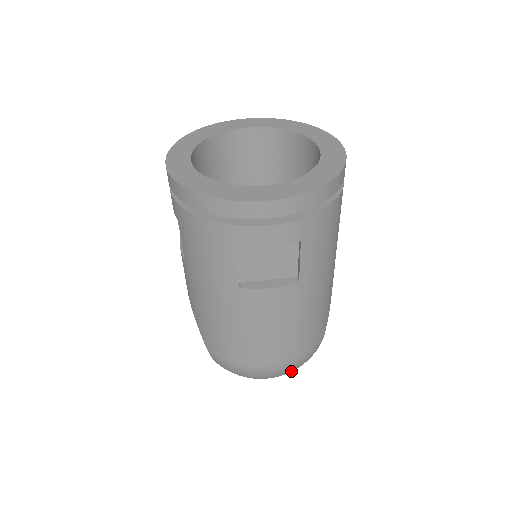
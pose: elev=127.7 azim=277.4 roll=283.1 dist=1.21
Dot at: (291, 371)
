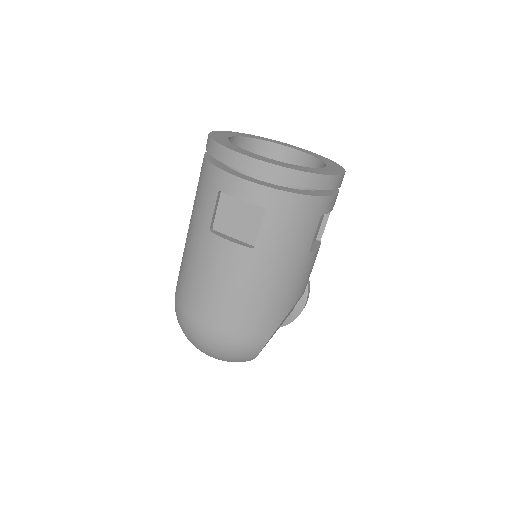
Dot at: (225, 354)
